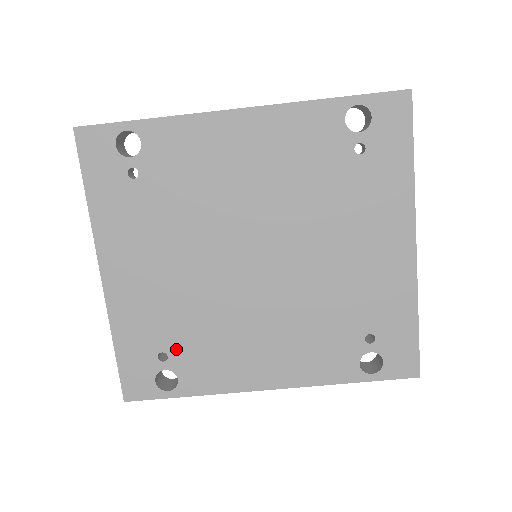
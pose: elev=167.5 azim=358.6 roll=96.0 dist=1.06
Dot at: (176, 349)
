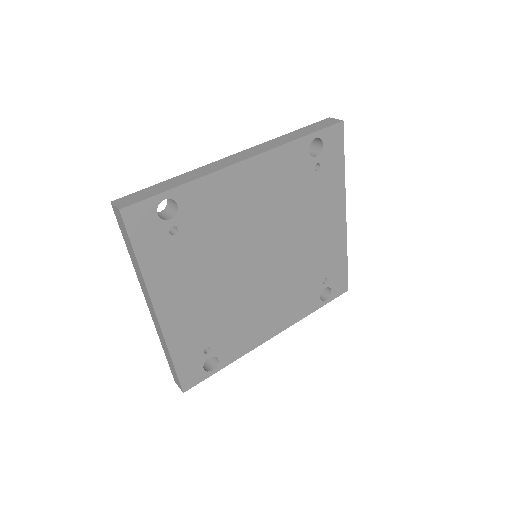
Dot at: (216, 341)
